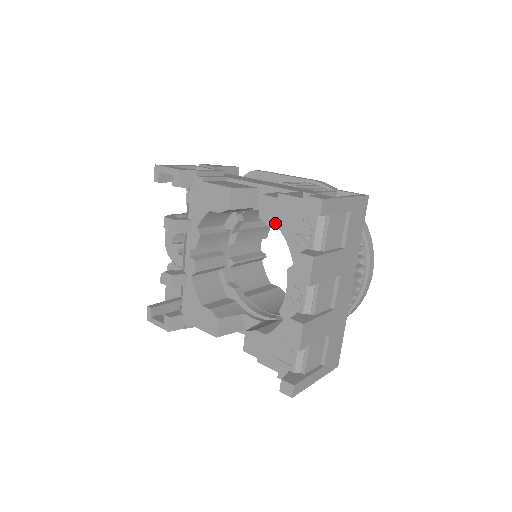
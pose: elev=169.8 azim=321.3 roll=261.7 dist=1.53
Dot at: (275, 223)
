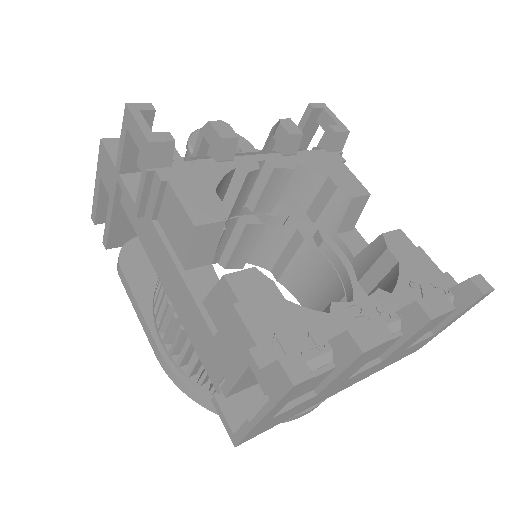
Dot at: (398, 254)
